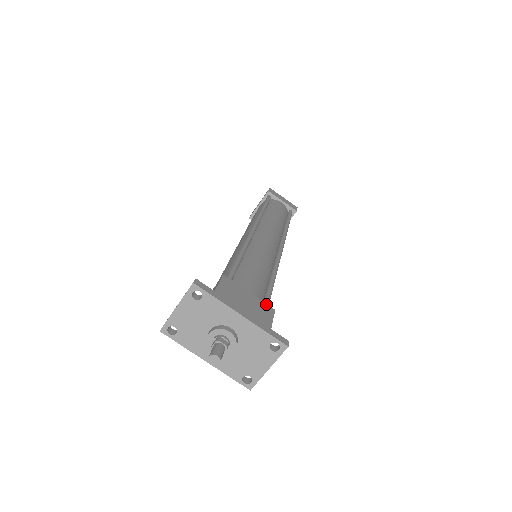
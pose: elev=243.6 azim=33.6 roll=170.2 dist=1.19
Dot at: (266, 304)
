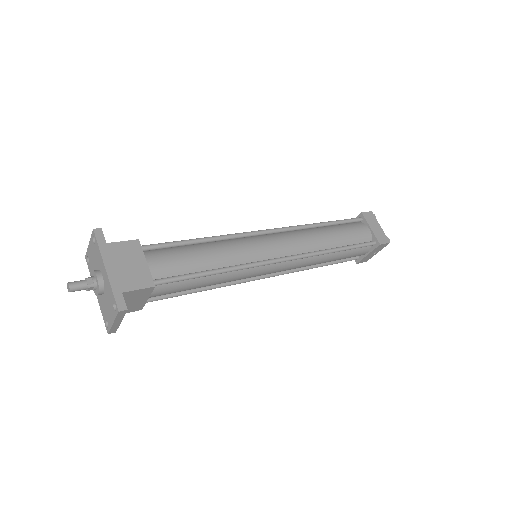
Dot at: (152, 278)
